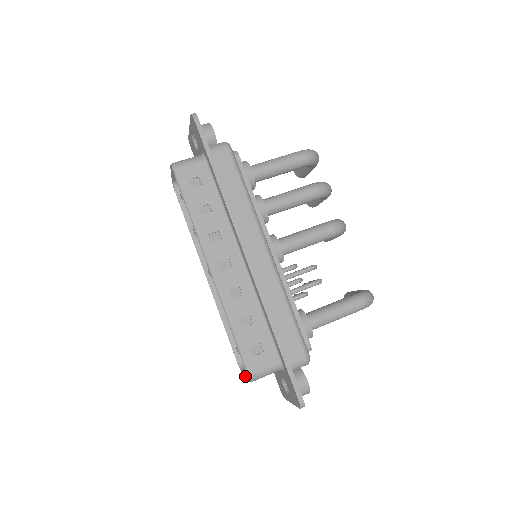
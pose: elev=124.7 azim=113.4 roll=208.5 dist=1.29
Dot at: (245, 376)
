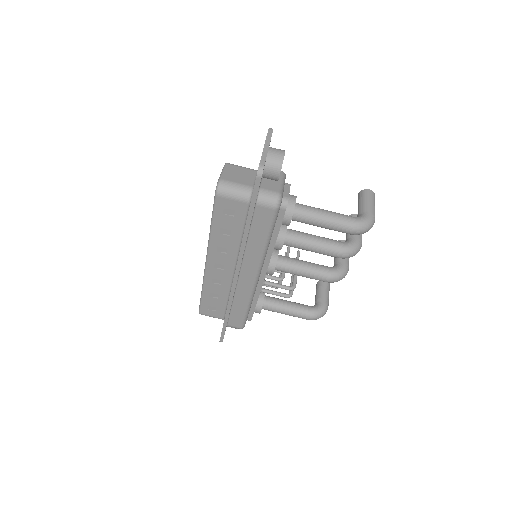
Dot at: occluded
